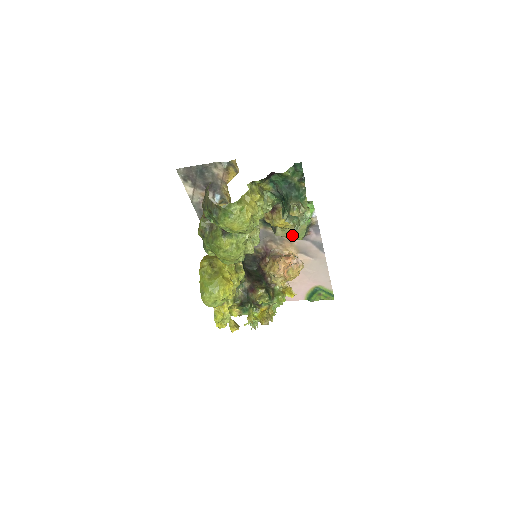
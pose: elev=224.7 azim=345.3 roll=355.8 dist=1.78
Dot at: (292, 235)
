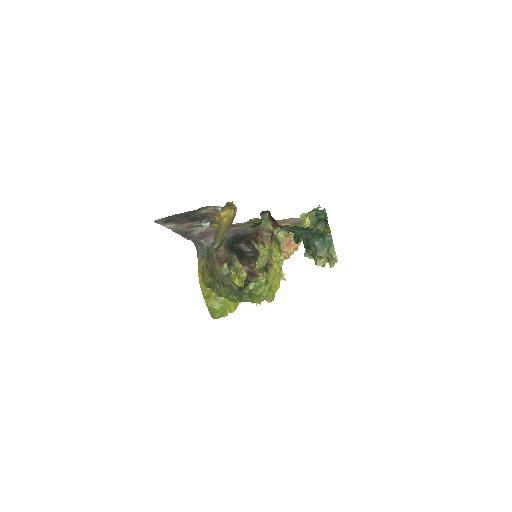
Dot at: occluded
